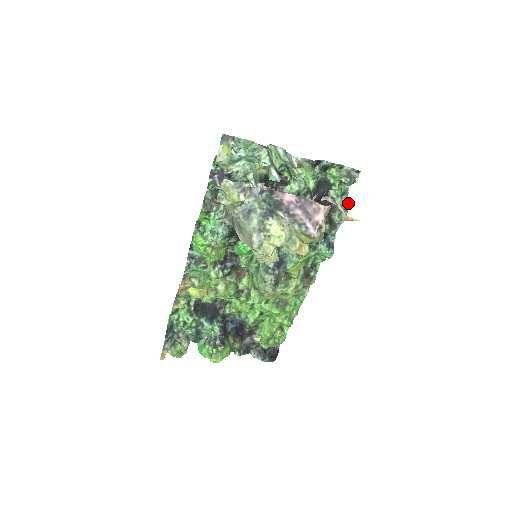
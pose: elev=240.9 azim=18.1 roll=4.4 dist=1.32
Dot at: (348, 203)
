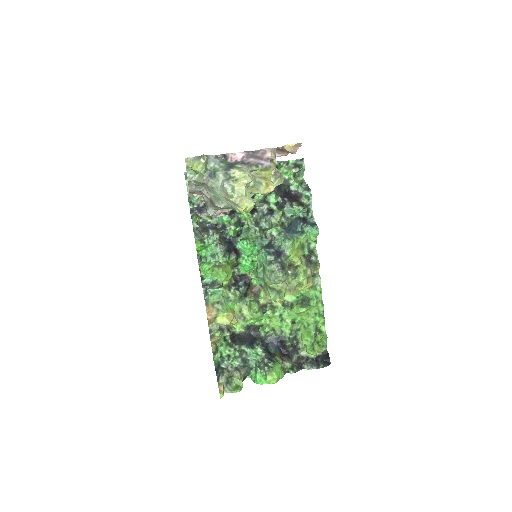
Dot at: (308, 186)
